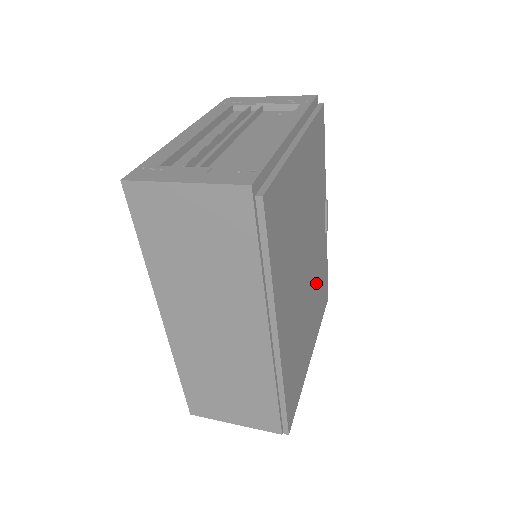
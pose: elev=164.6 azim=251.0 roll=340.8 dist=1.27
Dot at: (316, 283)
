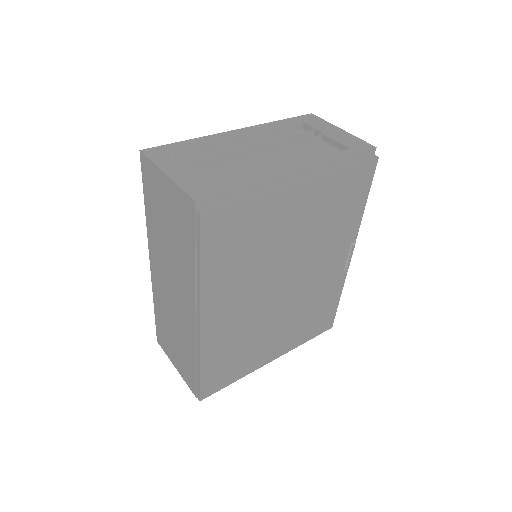
Dot at: (304, 306)
